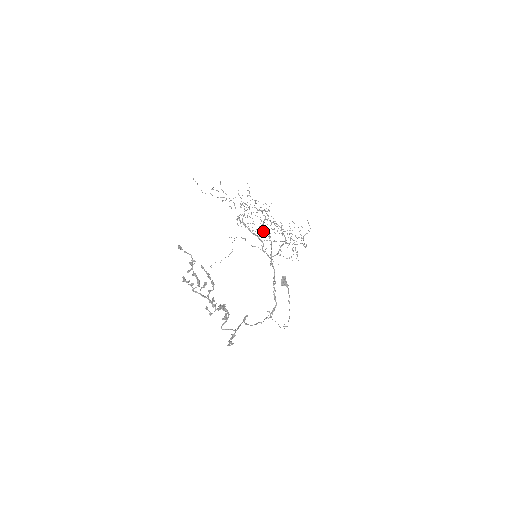
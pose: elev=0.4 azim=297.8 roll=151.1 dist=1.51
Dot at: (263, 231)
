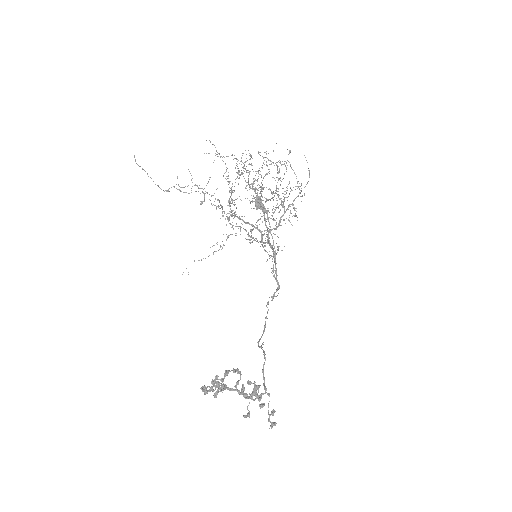
Dot at: occluded
